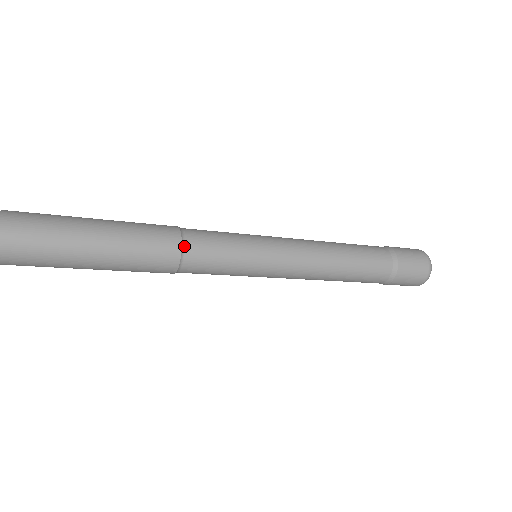
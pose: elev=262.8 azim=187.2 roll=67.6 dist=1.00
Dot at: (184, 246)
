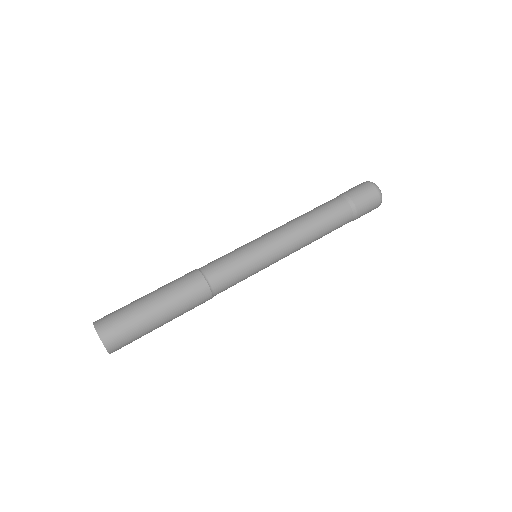
Dot at: (202, 272)
